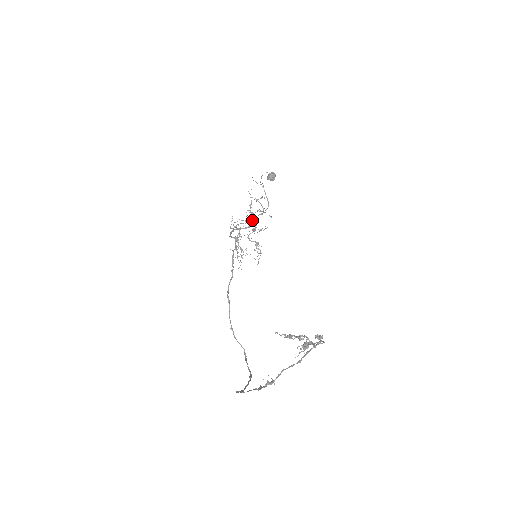
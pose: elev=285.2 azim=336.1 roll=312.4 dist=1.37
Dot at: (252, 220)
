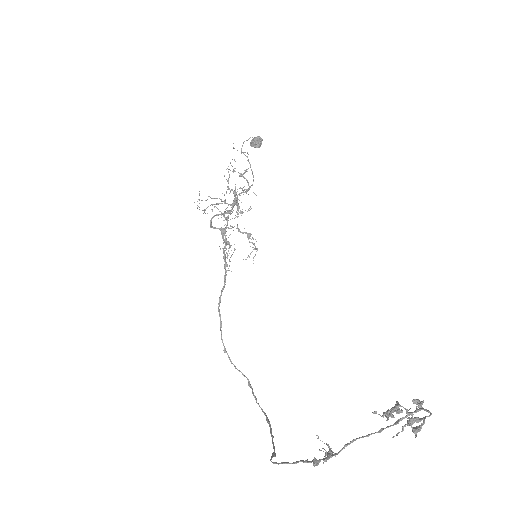
Dot at: (235, 202)
